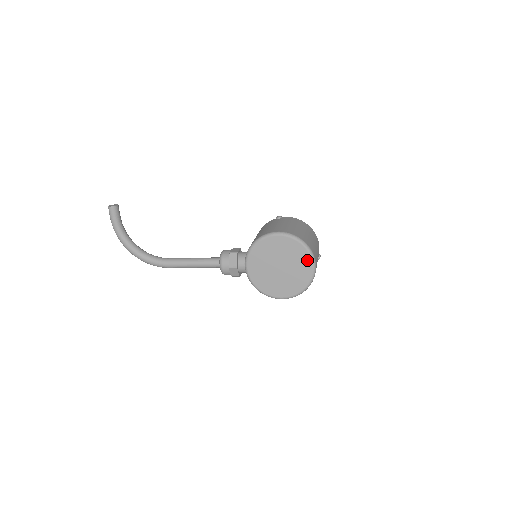
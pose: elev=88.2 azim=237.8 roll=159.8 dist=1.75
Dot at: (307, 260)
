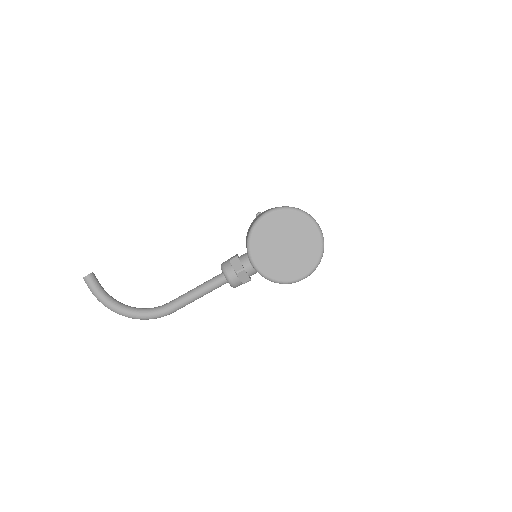
Dot at: (308, 224)
